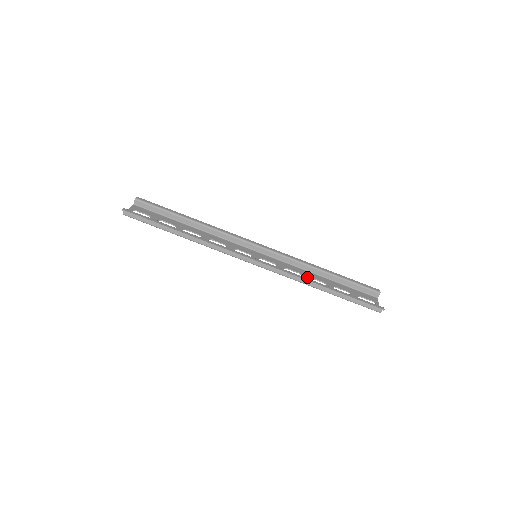
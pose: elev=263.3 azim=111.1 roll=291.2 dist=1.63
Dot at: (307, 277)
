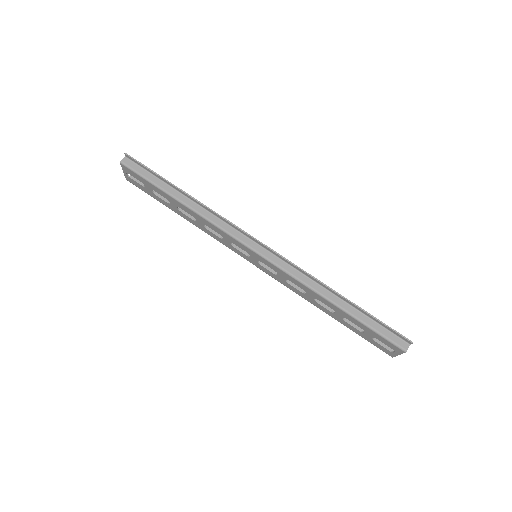
Dot at: (313, 296)
